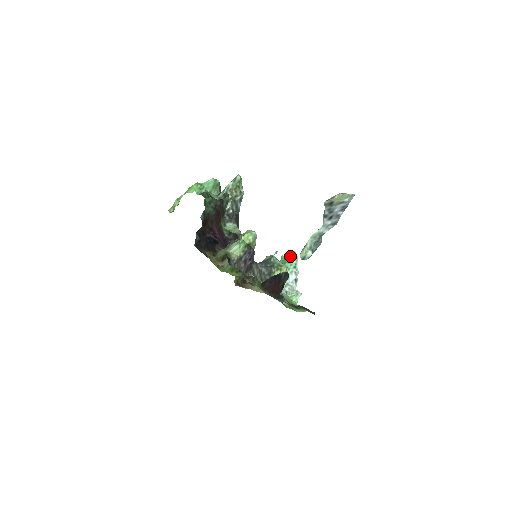
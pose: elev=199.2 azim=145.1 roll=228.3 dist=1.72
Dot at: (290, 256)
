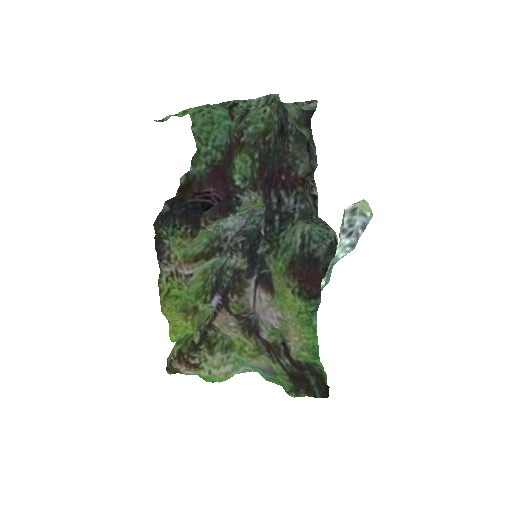
Dot at: occluded
